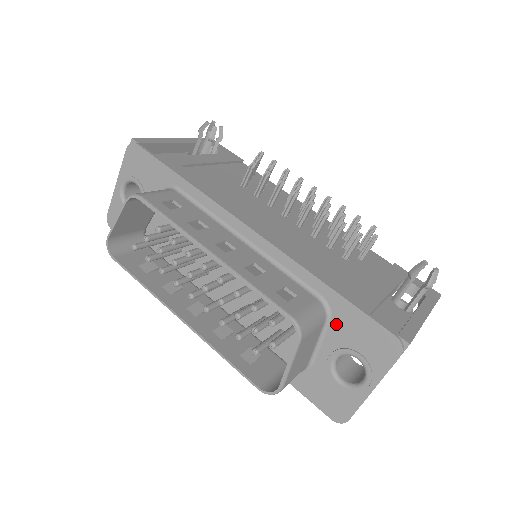
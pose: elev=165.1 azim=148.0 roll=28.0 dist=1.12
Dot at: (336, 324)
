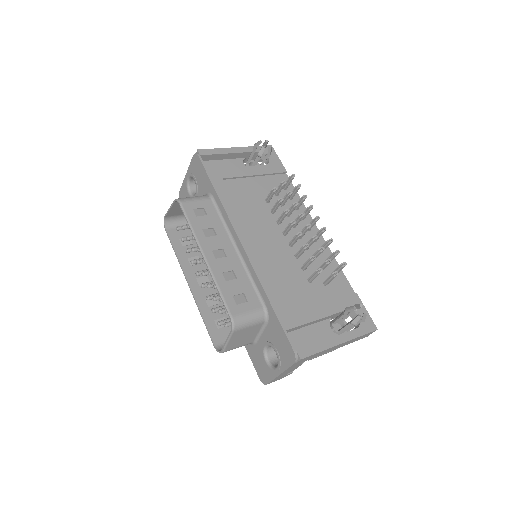
Dot at: (270, 327)
